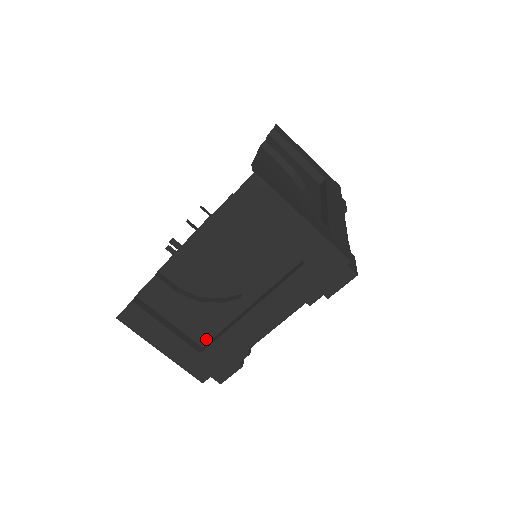
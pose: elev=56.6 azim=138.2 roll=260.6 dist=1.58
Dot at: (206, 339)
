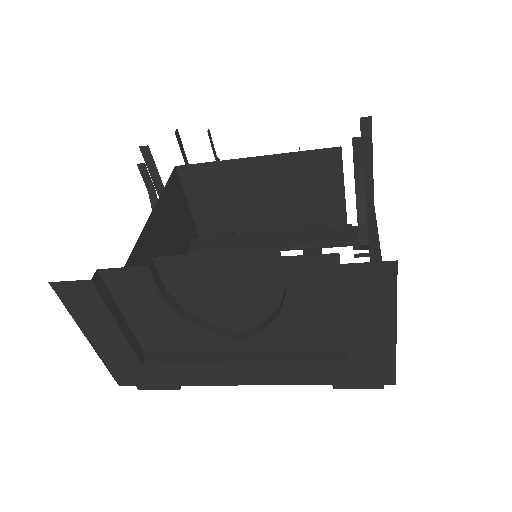
Dot at: (158, 350)
